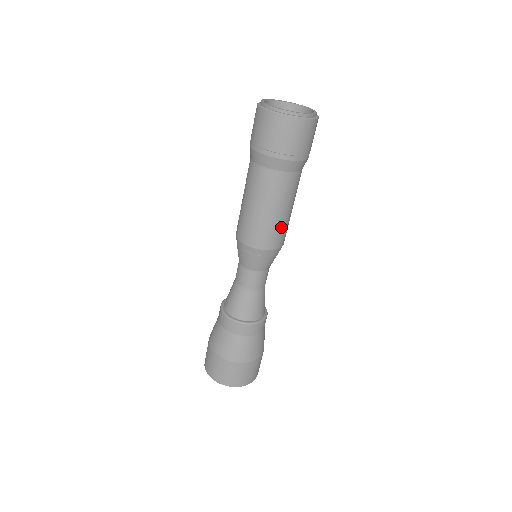
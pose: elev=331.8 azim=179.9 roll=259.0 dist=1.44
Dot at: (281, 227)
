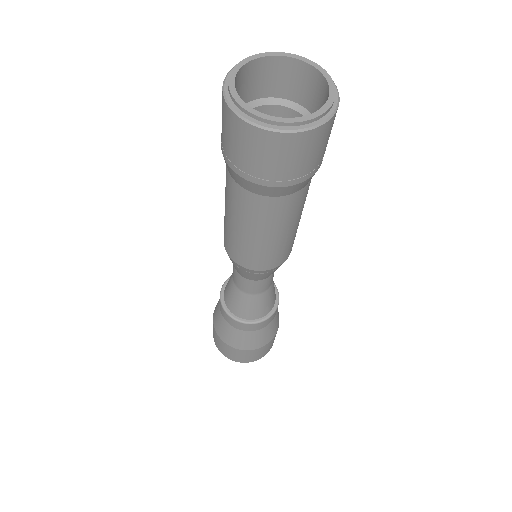
Dot at: (275, 250)
